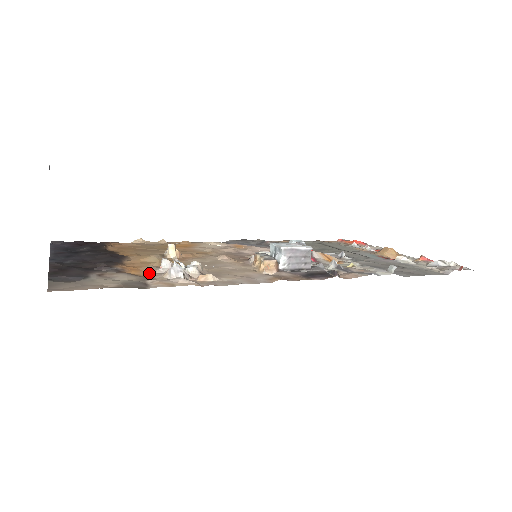
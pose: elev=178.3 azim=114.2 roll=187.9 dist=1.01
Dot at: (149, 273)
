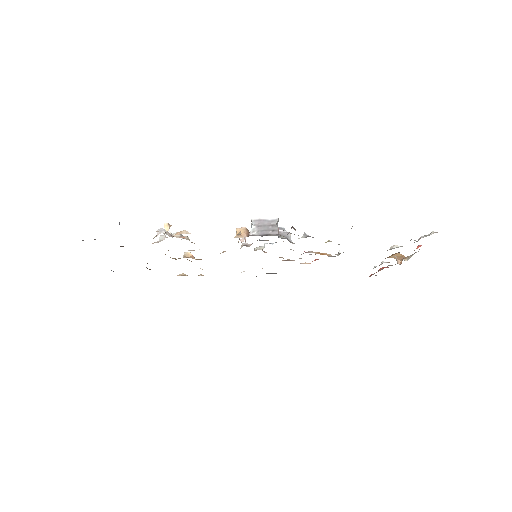
Dot at: occluded
